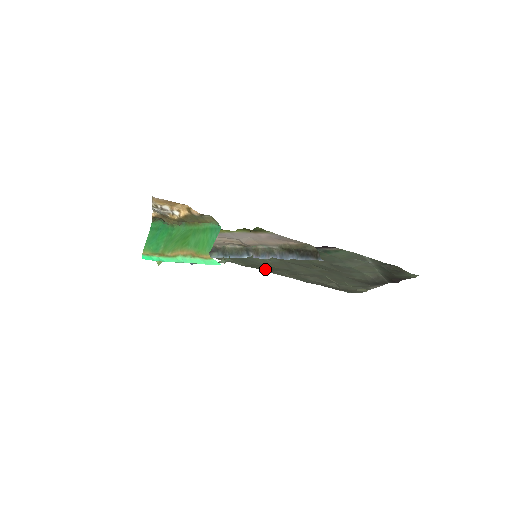
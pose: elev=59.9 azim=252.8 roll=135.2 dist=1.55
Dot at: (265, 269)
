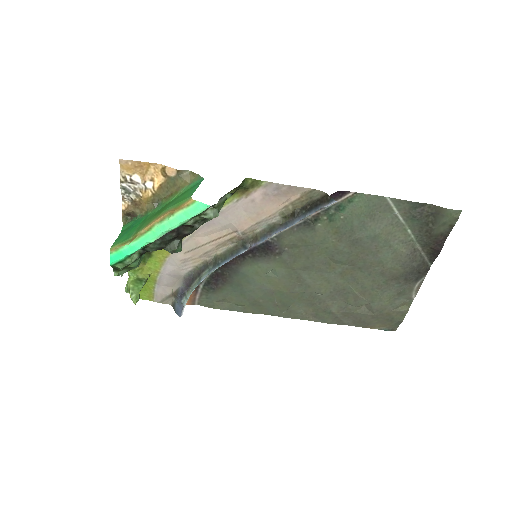
Dot at: (273, 308)
